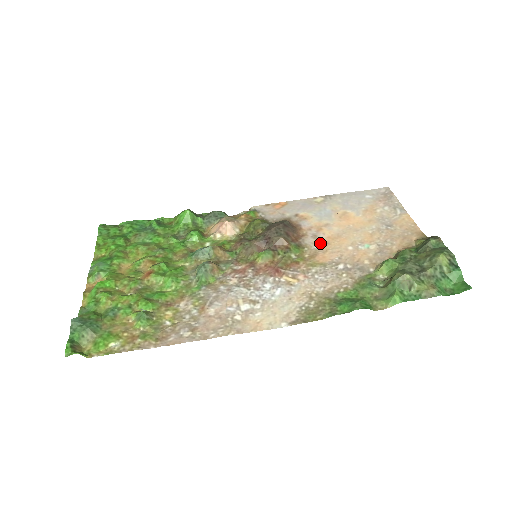
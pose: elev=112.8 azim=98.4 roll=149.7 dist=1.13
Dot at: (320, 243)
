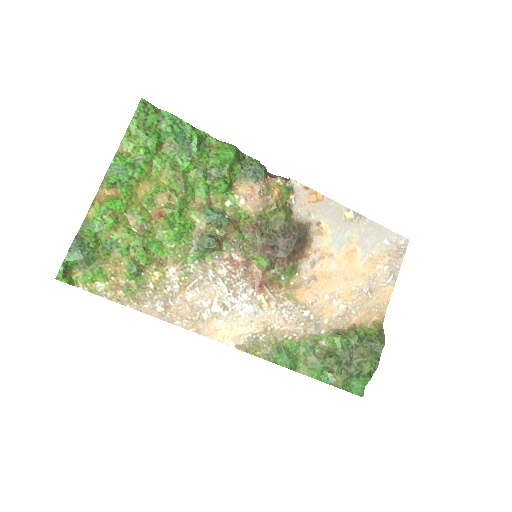
Dot at: (311, 275)
